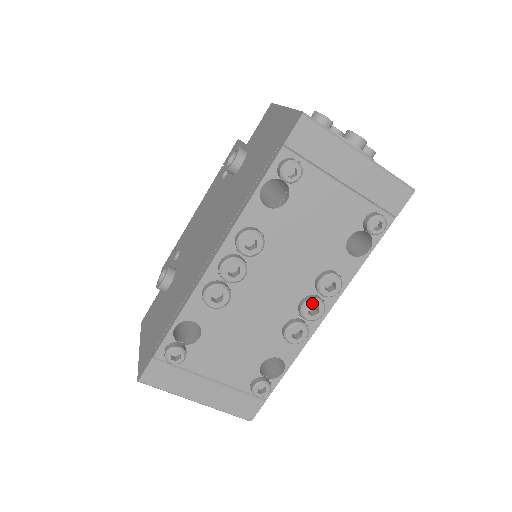
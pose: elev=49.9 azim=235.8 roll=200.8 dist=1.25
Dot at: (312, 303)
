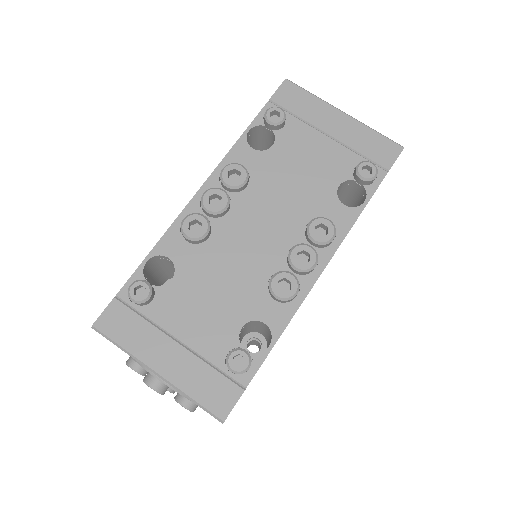
Dot at: (301, 248)
